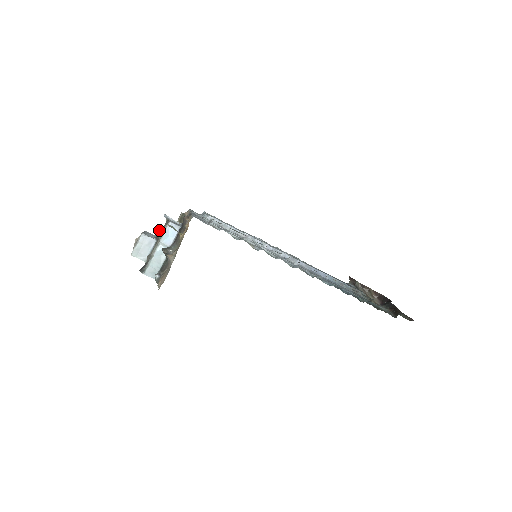
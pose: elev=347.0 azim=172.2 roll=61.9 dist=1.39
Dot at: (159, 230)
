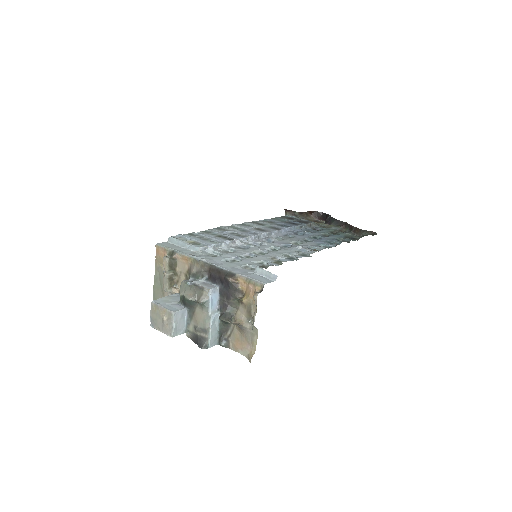
Dot at: (201, 303)
